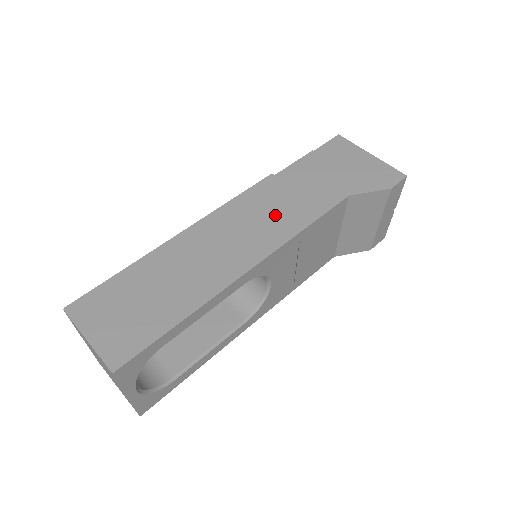
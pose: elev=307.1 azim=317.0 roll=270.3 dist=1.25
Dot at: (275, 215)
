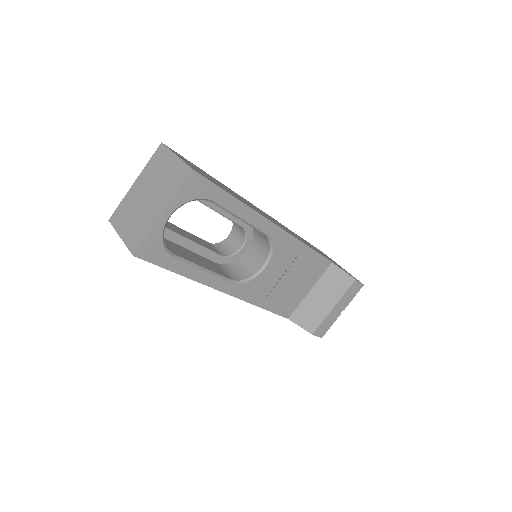
Dot at: (290, 232)
